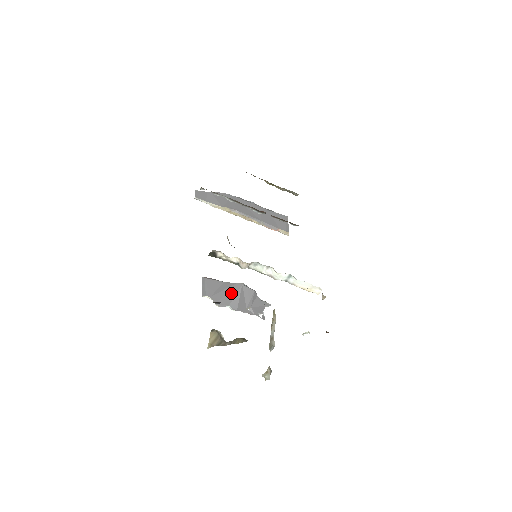
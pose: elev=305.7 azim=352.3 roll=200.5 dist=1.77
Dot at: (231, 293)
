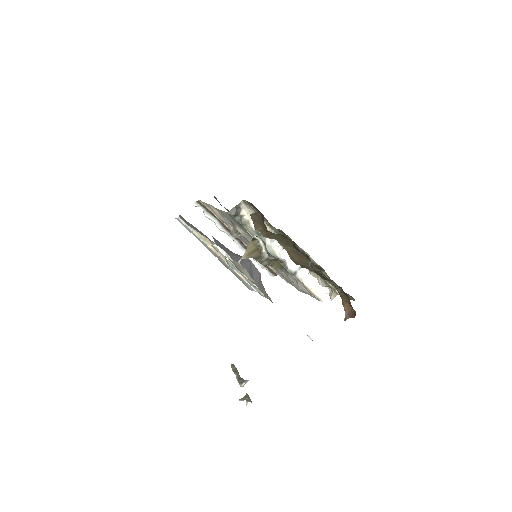
Dot at: (241, 260)
